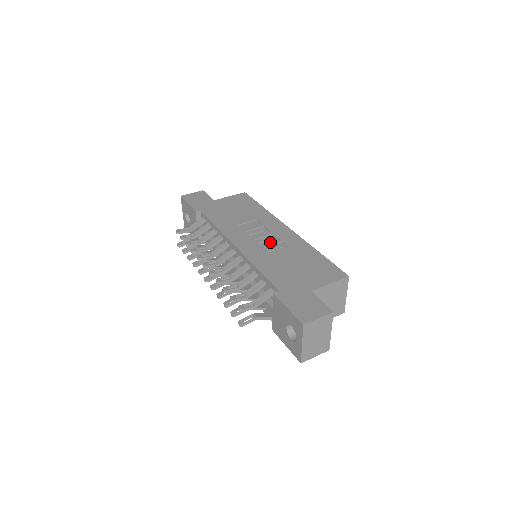
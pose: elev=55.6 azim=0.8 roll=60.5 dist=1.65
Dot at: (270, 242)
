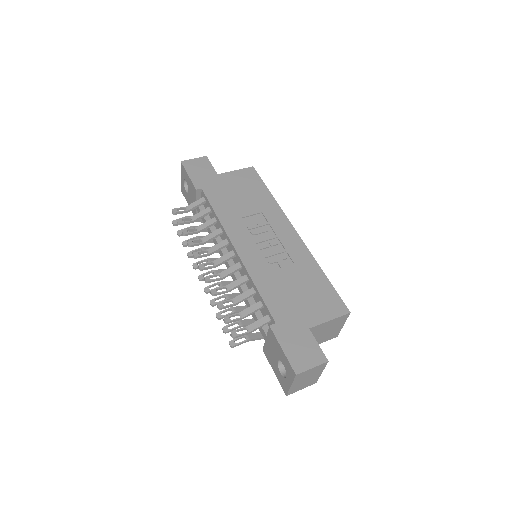
Dot at: (273, 249)
